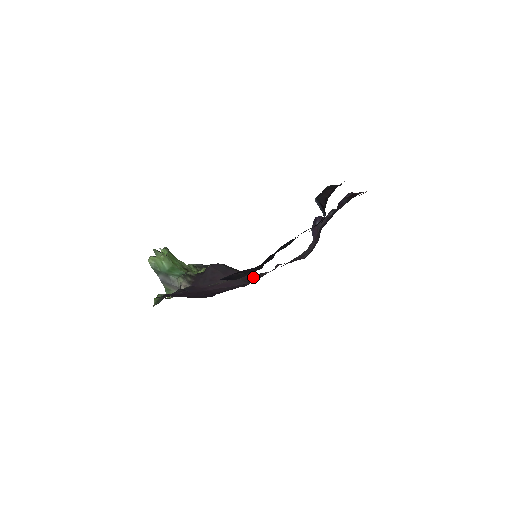
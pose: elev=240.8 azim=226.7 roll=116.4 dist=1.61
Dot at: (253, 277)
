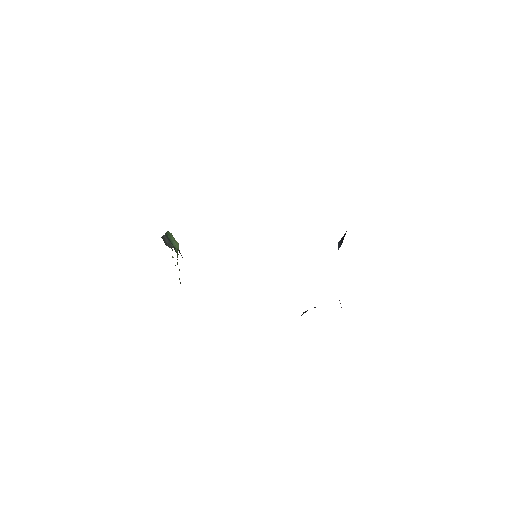
Dot at: occluded
